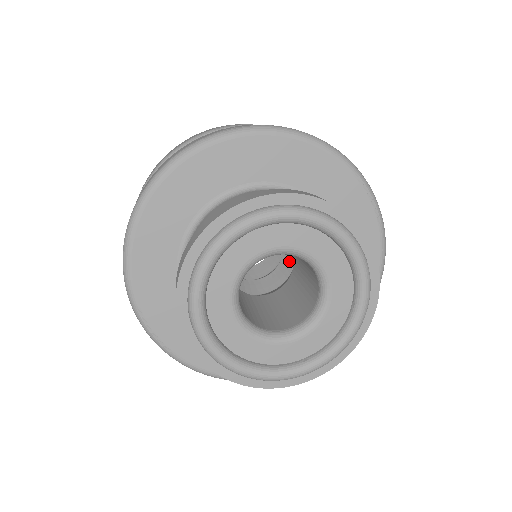
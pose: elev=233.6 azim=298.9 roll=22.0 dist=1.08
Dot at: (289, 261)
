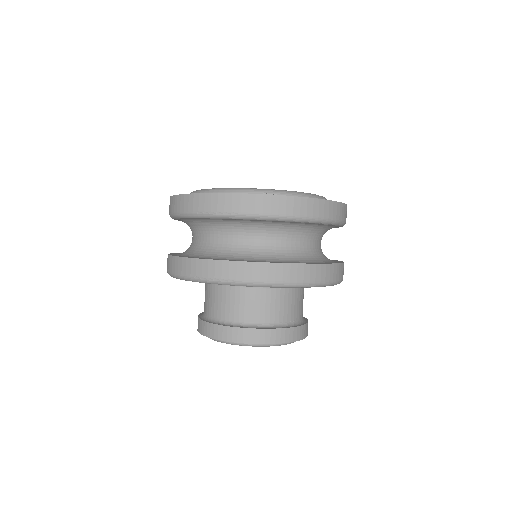
Dot at: occluded
